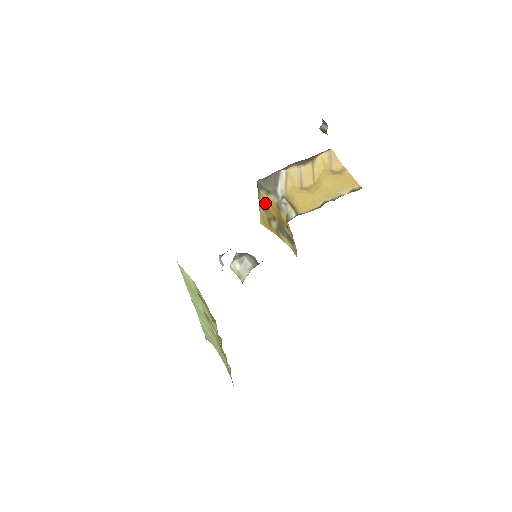
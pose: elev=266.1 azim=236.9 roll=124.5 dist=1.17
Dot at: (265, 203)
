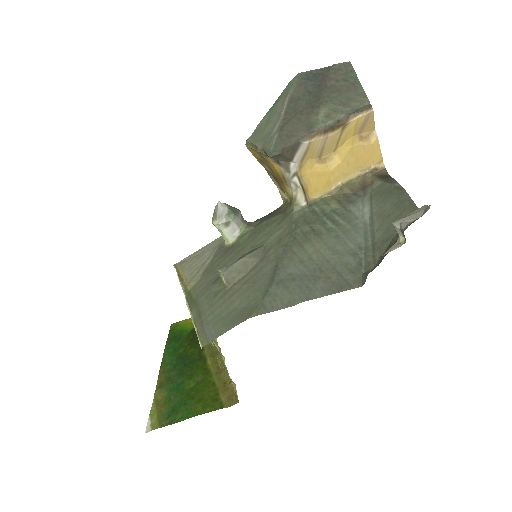
Dot at: (267, 160)
